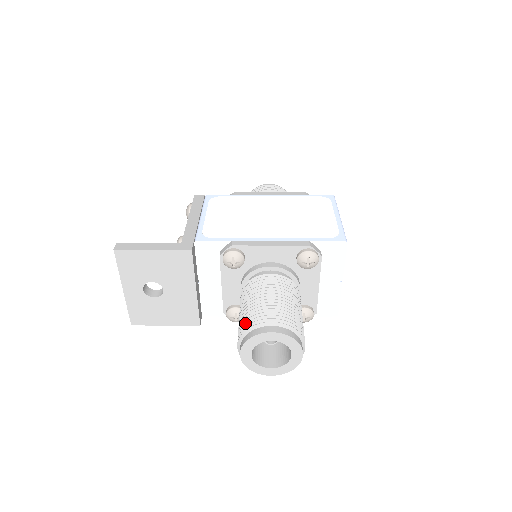
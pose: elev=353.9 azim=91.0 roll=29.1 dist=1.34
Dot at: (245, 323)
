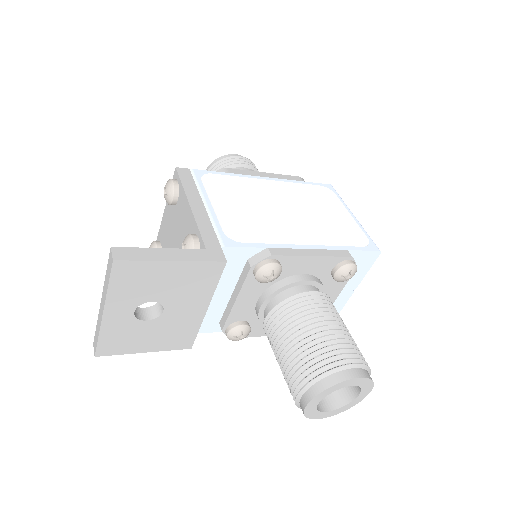
Dot at: (310, 363)
